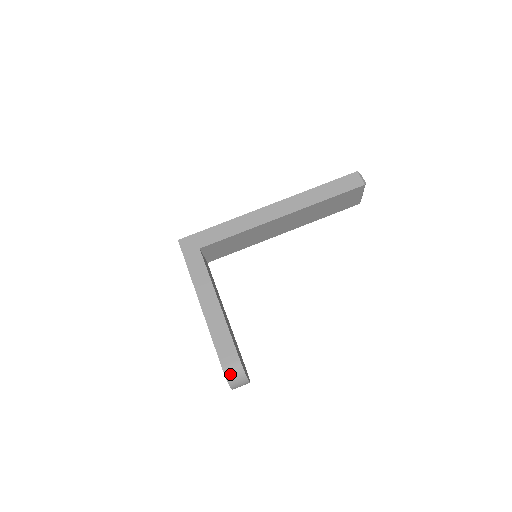
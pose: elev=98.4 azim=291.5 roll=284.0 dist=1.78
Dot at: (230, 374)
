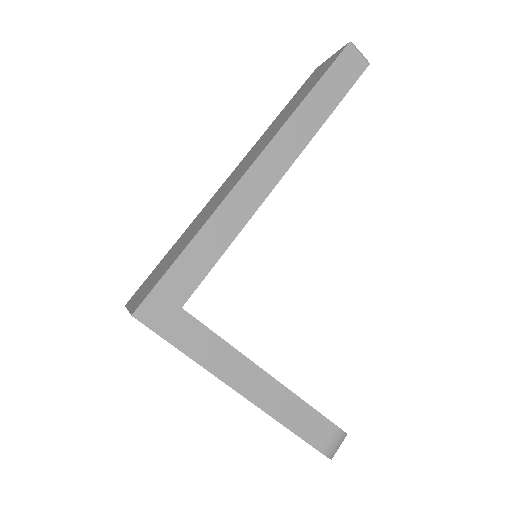
Dot at: (333, 451)
